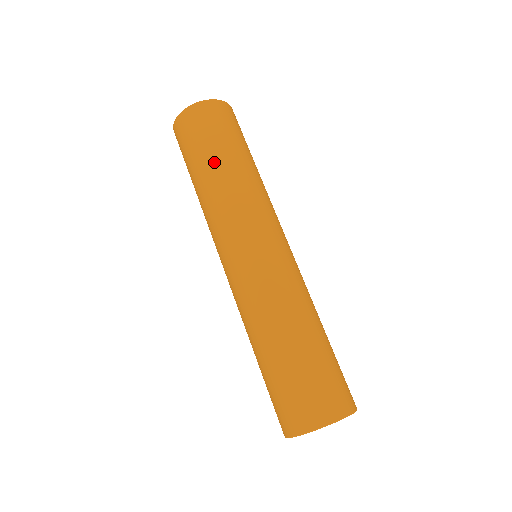
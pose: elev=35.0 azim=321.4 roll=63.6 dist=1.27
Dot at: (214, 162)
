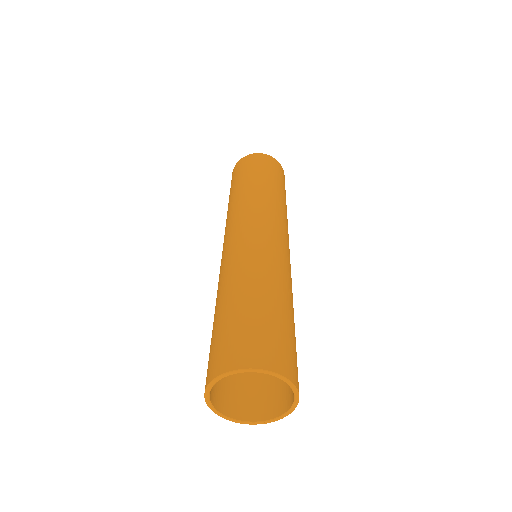
Dot at: (268, 182)
